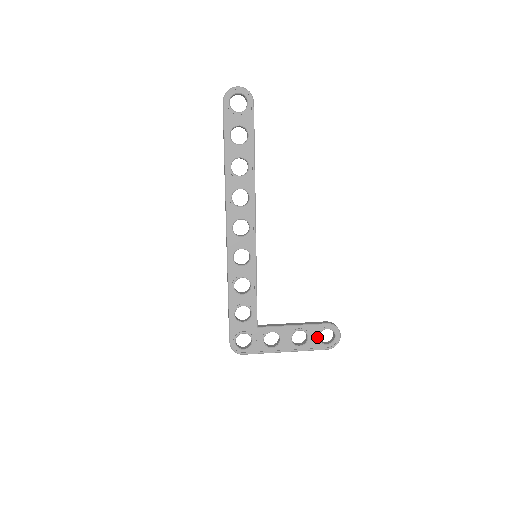
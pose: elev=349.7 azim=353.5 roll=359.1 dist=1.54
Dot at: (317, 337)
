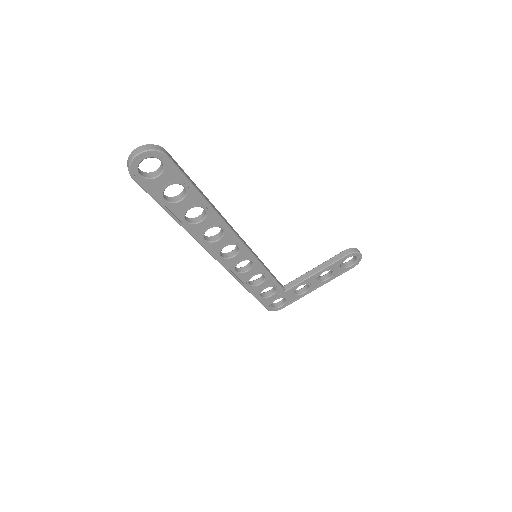
Dot at: (341, 267)
